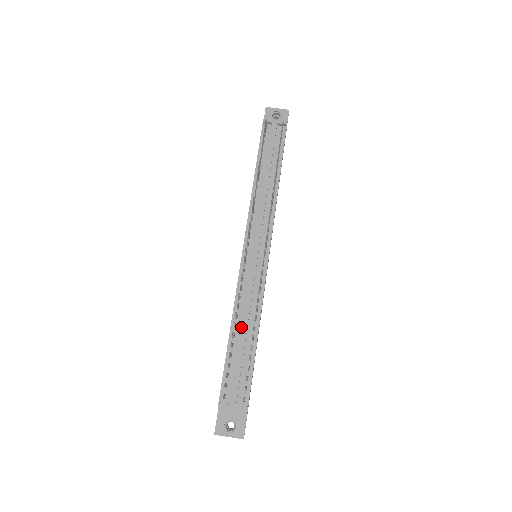
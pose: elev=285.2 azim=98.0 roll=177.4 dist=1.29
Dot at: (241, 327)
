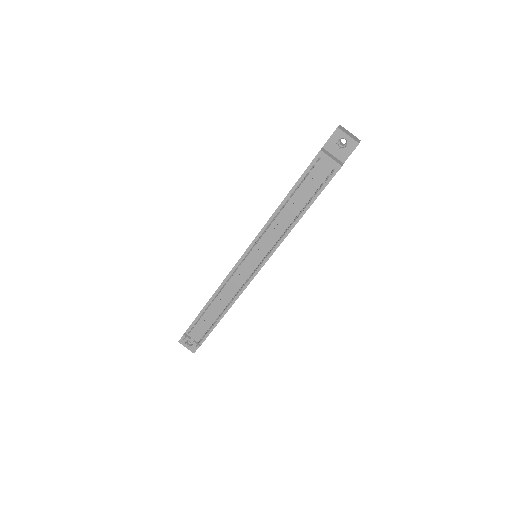
Dot at: (216, 303)
